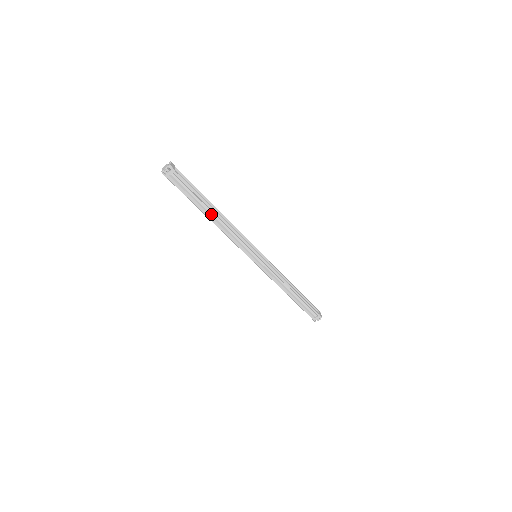
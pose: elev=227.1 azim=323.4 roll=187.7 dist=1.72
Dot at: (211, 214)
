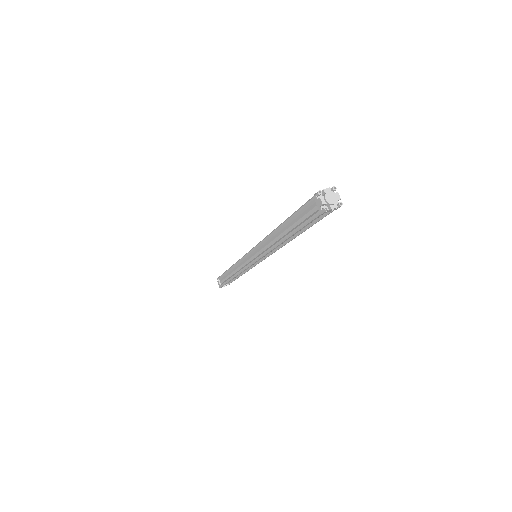
Dot at: (290, 237)
